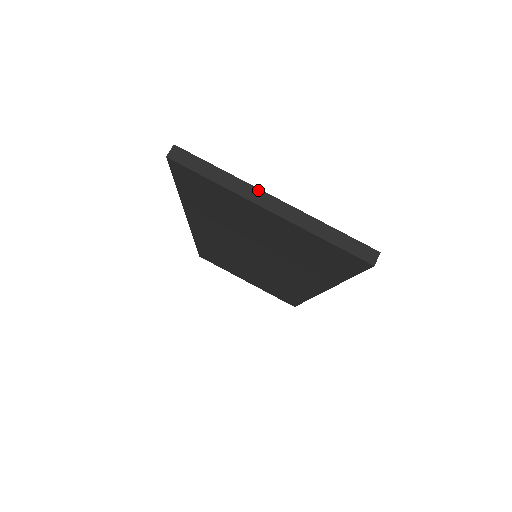
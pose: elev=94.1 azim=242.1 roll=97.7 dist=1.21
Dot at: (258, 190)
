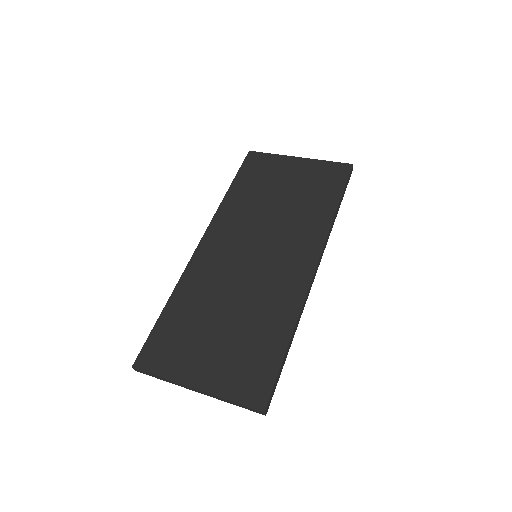
Dot at: occluded
